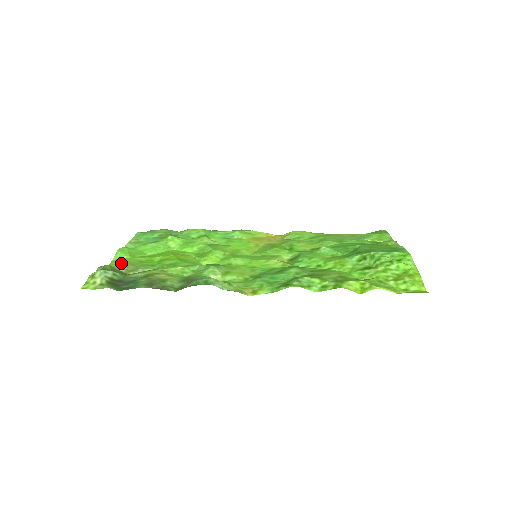
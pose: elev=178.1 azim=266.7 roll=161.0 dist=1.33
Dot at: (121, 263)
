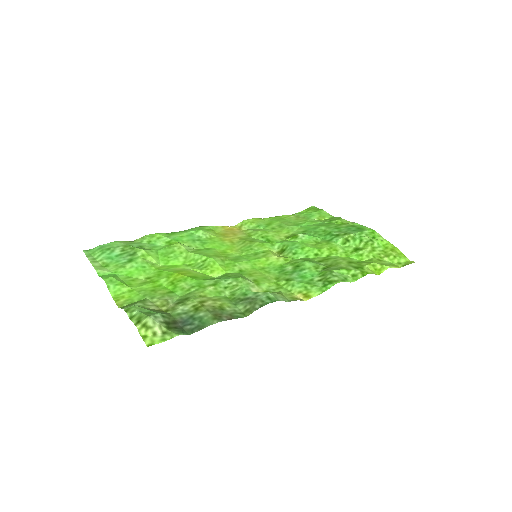
Dot at: (132, 298)
